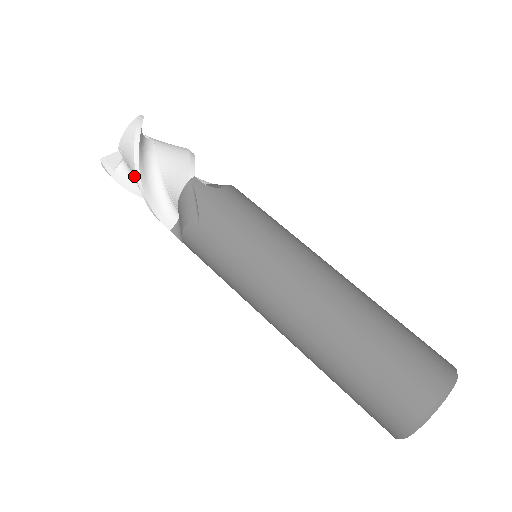
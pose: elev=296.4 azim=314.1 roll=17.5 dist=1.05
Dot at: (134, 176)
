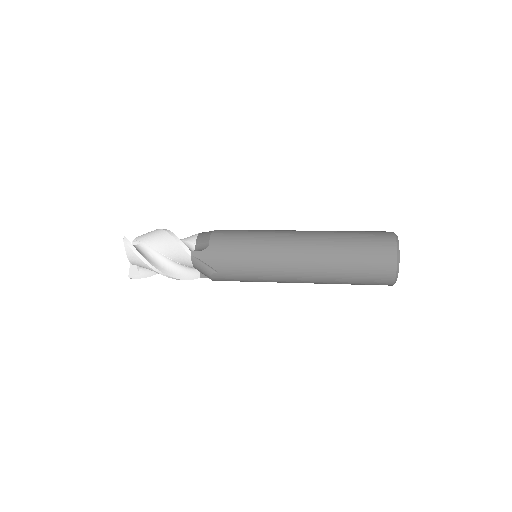
Dot at: (159, 234)
